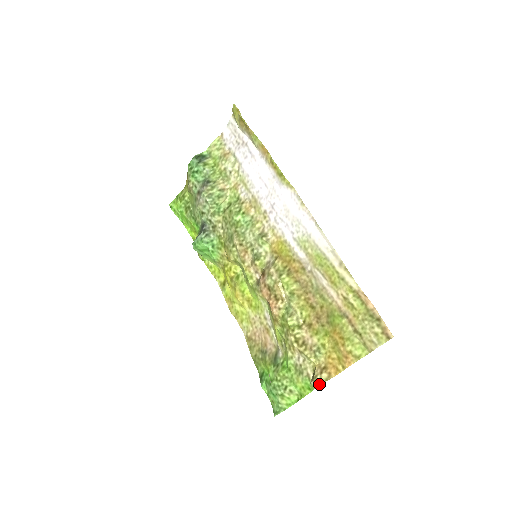
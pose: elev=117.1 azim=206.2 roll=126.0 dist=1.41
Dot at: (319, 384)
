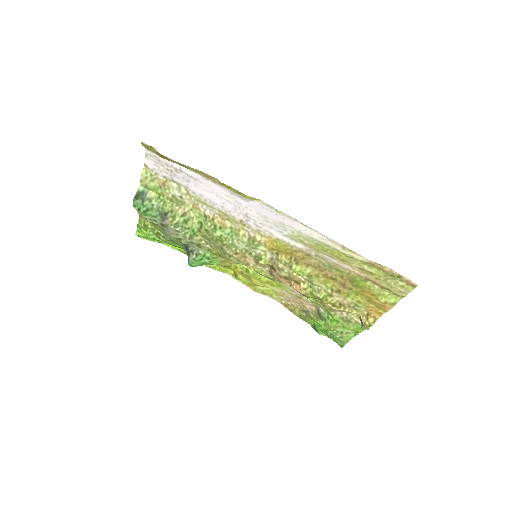
Dot at: (370, 327)
